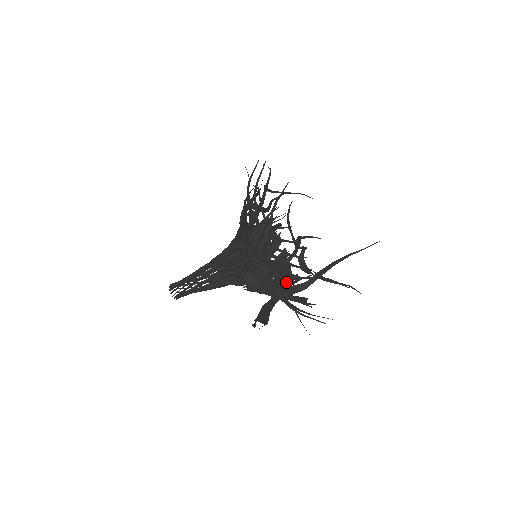
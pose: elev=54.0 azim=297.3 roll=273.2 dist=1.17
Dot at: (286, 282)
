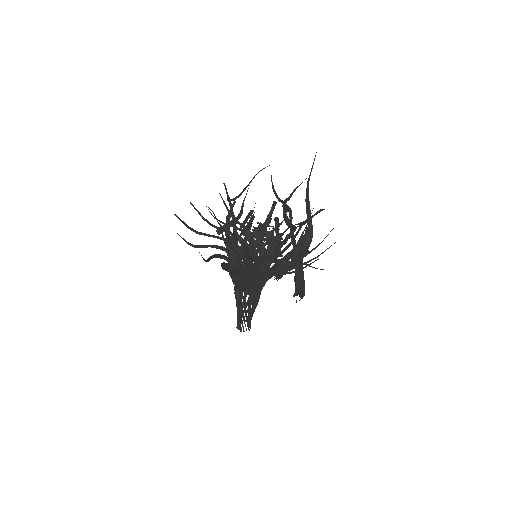
Dot at: (274, 259)
